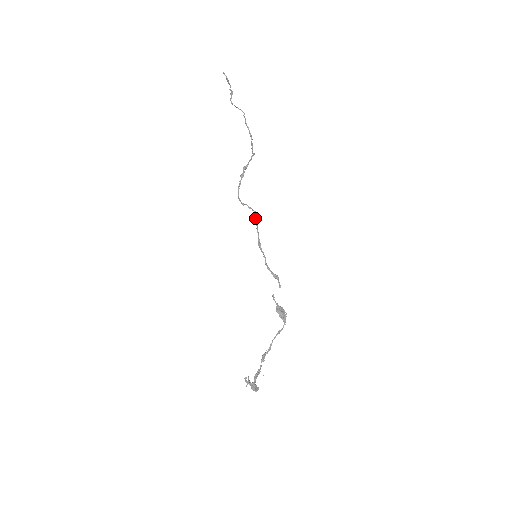
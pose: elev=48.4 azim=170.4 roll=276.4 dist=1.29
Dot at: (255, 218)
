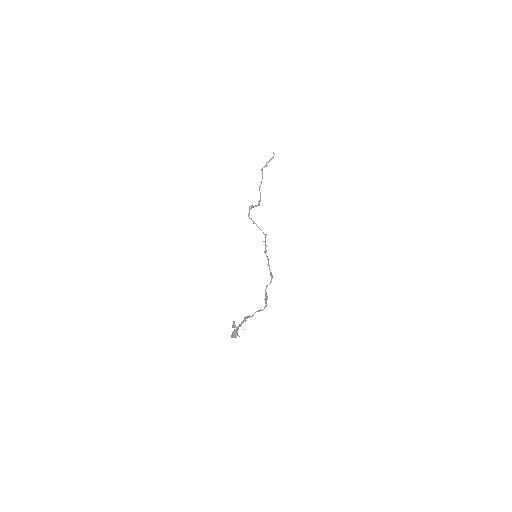
Dot at: (266, 235)
